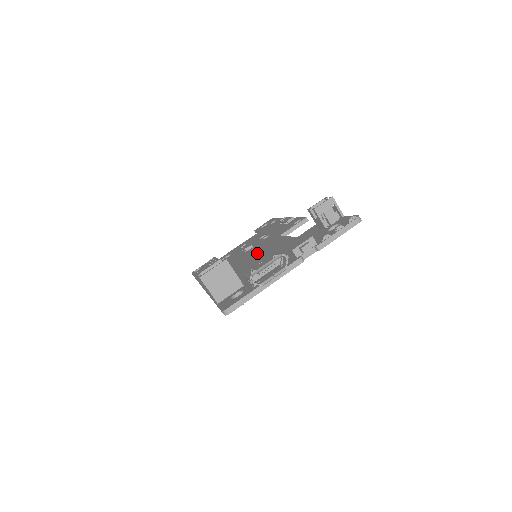
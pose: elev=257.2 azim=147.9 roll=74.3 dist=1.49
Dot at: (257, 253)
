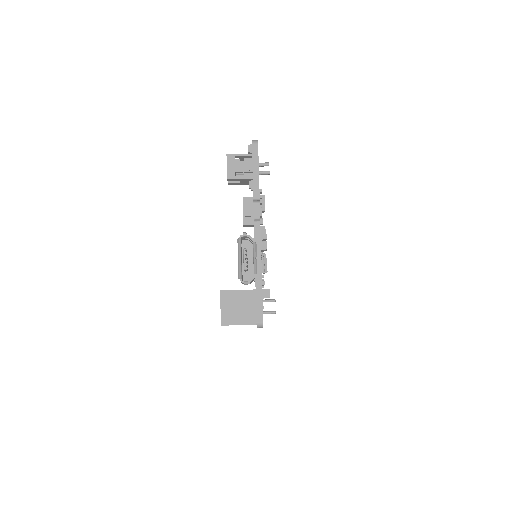
Dot at: occluded
